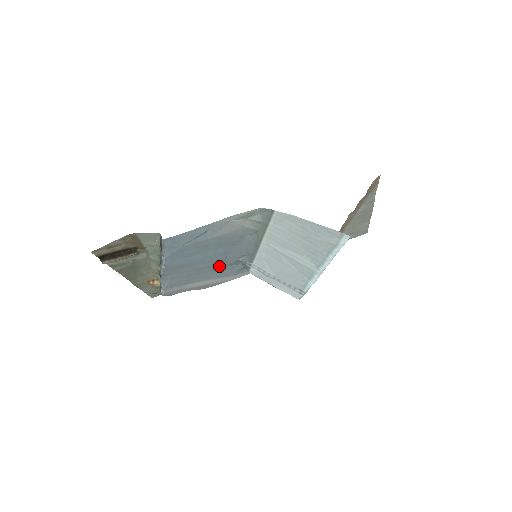
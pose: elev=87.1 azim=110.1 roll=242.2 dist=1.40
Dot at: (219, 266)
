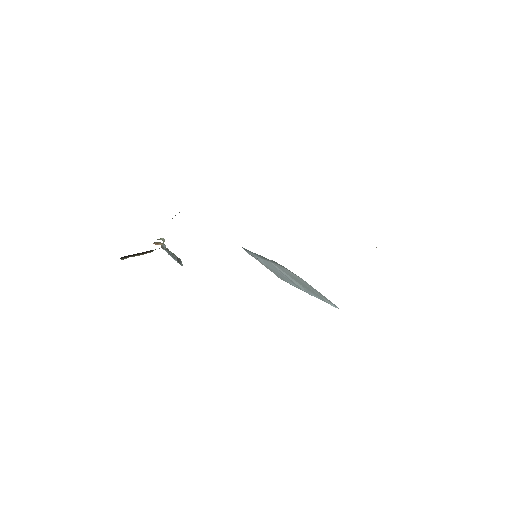
Dot at: occluded
